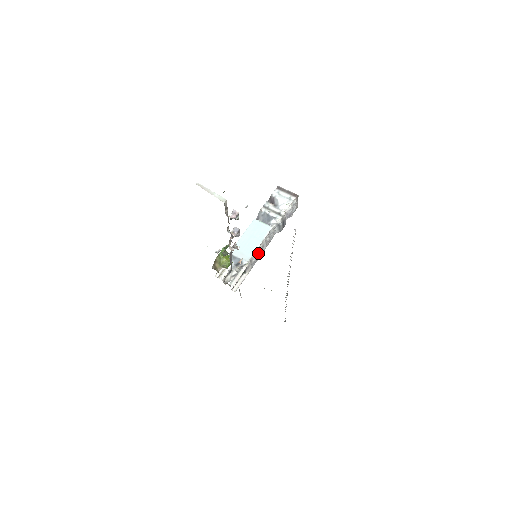
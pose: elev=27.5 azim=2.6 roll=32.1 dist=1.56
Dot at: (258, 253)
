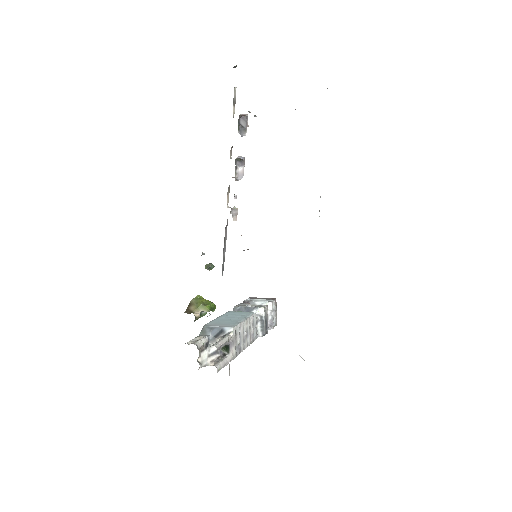
Dot at: (242, 337)
